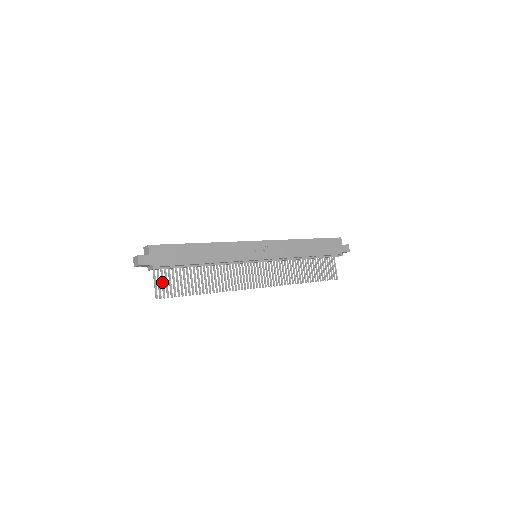
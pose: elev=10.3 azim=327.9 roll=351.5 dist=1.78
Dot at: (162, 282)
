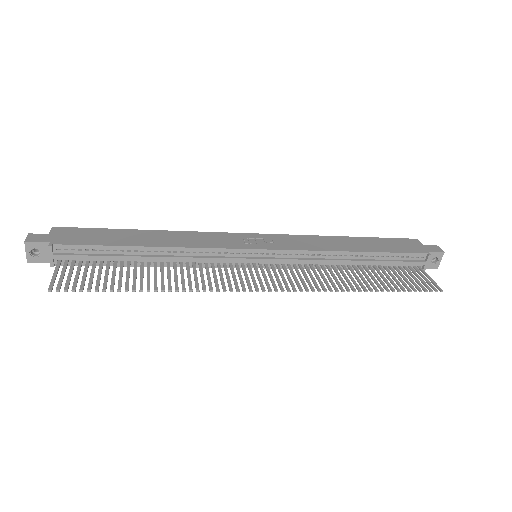
Dot at: (69, 274)
